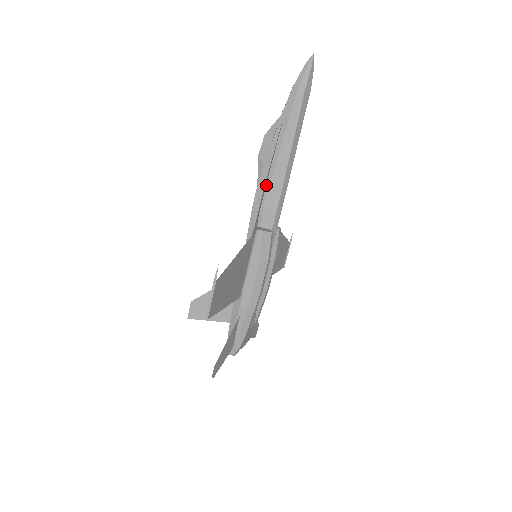
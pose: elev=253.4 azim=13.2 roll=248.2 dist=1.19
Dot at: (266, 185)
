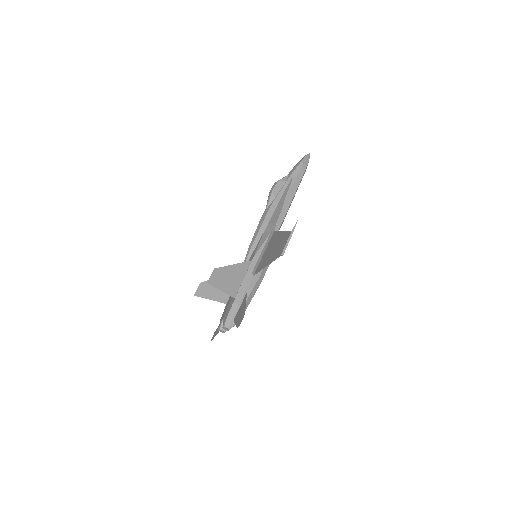
Dot at: (276, 209)
